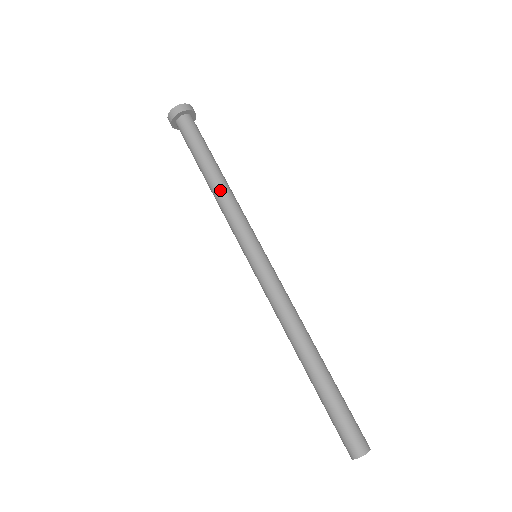
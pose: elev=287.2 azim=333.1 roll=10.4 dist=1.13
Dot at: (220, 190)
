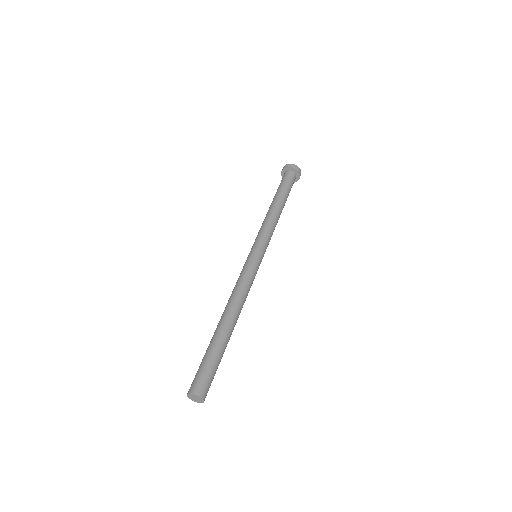
Dot at: (273, 212)
